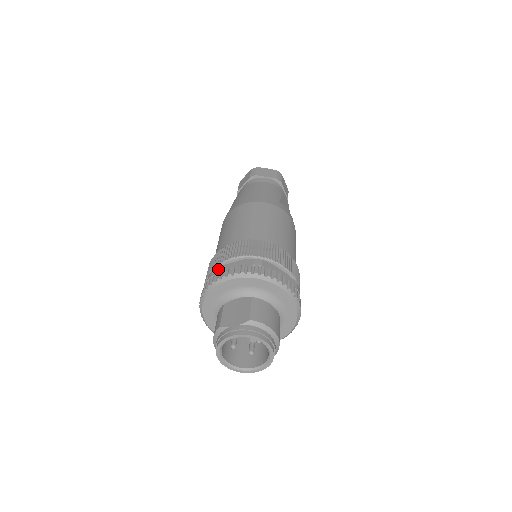
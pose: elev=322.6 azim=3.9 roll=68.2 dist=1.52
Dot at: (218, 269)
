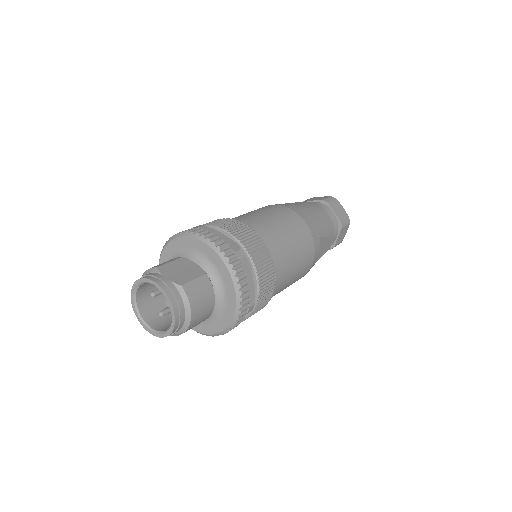
Dot at: (209, 228)
